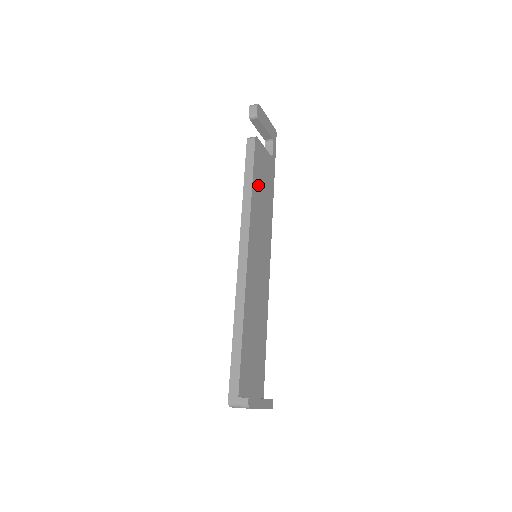
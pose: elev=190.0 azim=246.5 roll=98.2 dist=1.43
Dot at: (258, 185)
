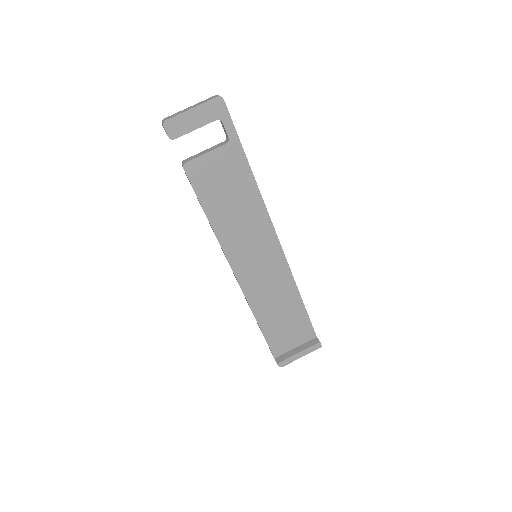
Dot at: (218, 205)
